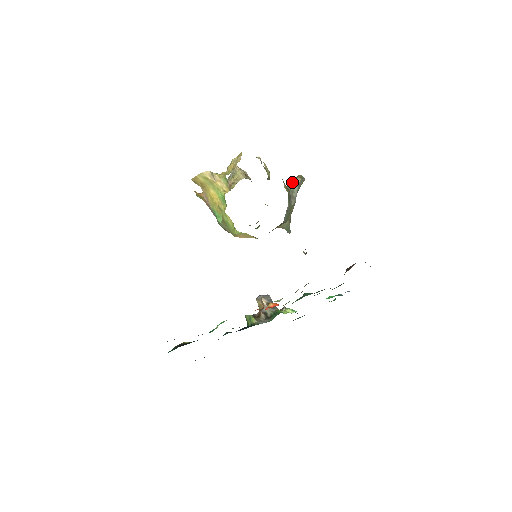
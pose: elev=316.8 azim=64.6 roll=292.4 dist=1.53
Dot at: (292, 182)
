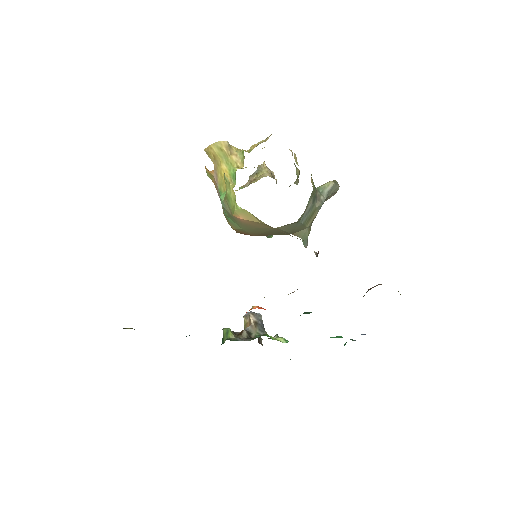
Dot at: (323, 184)
